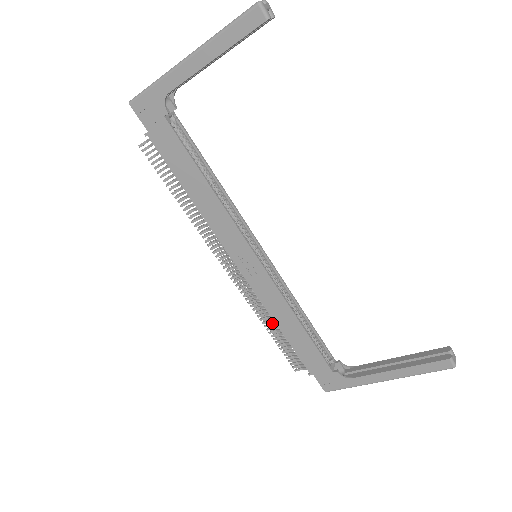
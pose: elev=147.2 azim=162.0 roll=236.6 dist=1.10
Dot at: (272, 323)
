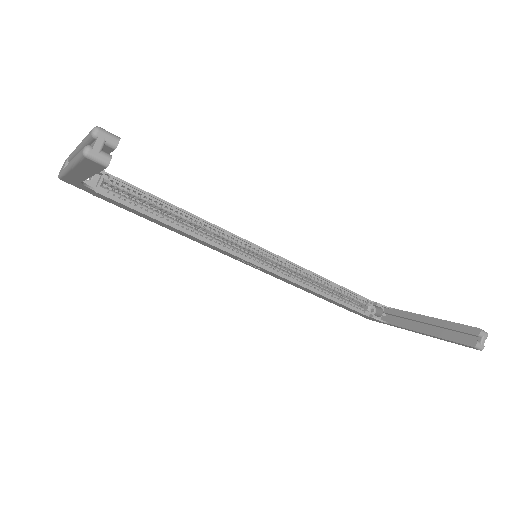
Dot at: occluded
